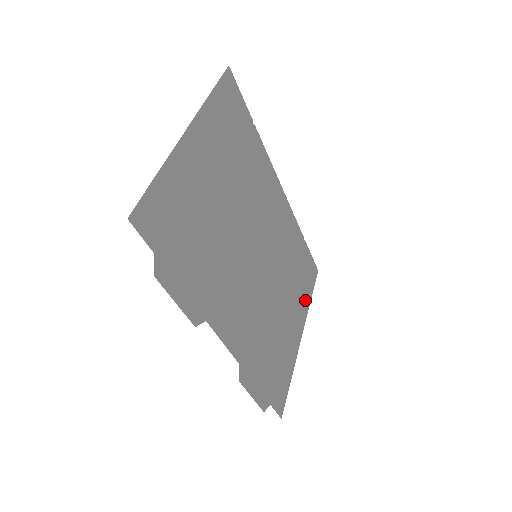
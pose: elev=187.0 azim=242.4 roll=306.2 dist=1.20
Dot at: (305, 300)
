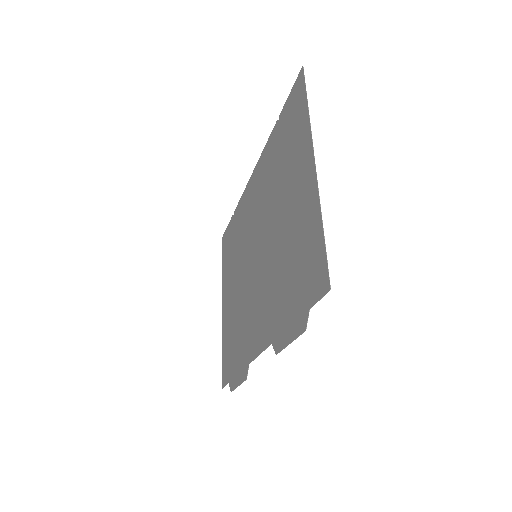
Dot at: (225, 272)
